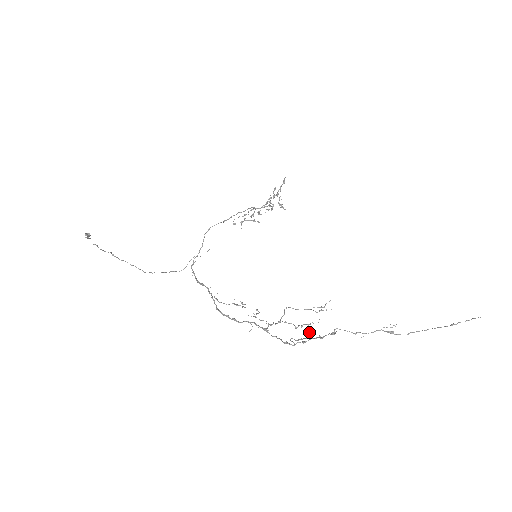
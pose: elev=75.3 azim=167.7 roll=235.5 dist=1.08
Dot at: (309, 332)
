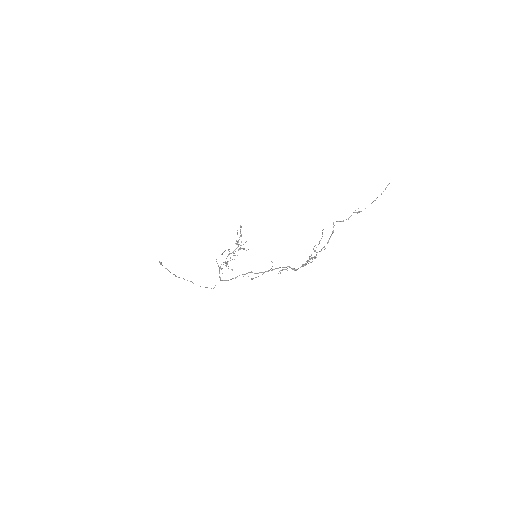
Dot at: (322, 230)
